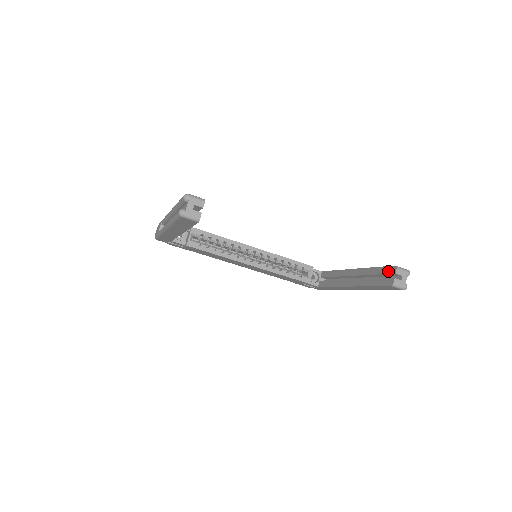
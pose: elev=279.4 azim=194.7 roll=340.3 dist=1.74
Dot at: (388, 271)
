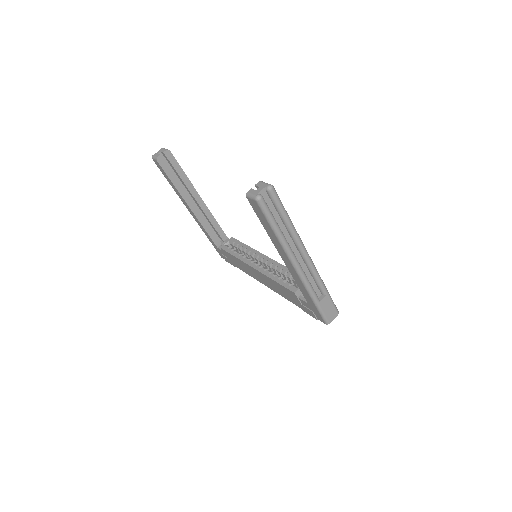
Dot at: occluded
